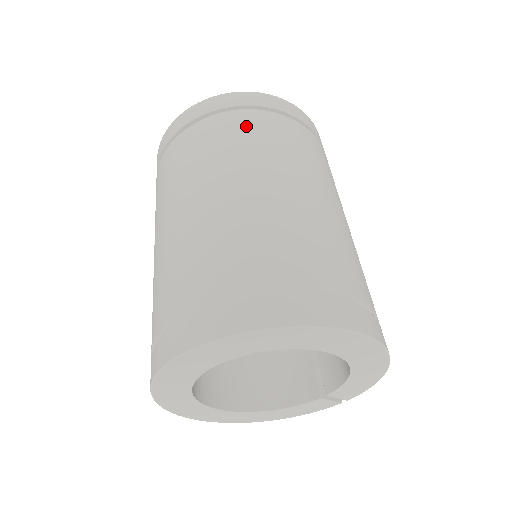
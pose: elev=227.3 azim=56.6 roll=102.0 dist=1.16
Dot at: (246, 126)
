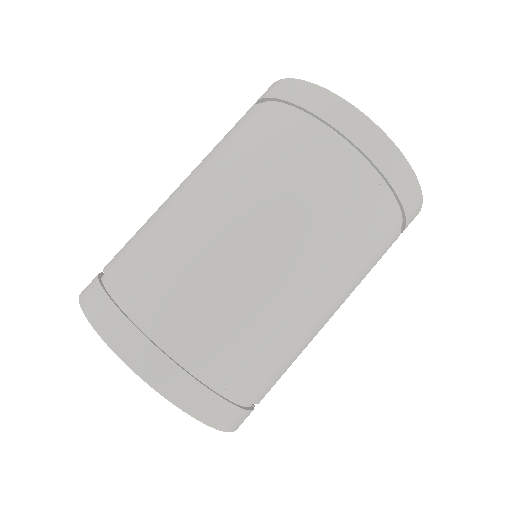
Dot at: (254, 126)
